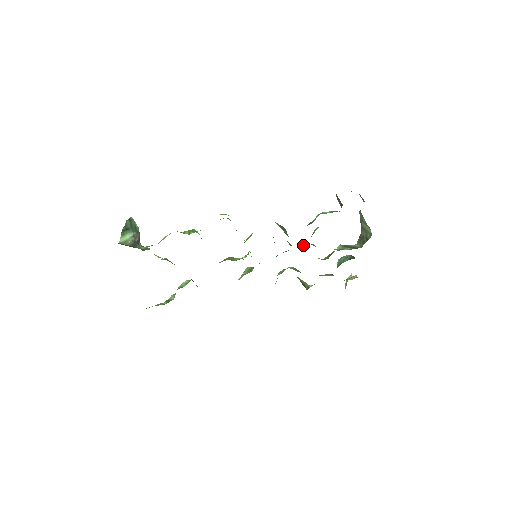
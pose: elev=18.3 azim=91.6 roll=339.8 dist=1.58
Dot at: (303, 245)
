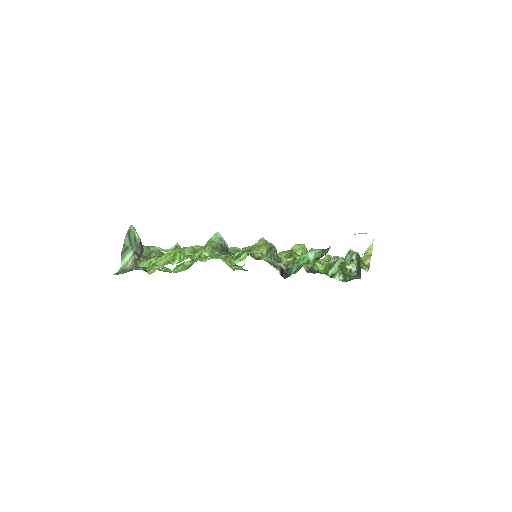
Dot at: (299, 257)
